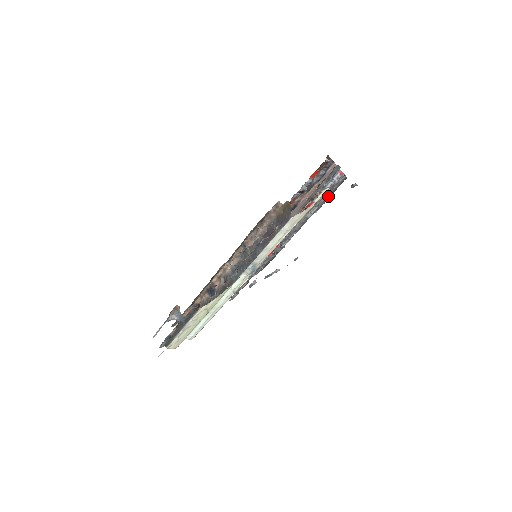
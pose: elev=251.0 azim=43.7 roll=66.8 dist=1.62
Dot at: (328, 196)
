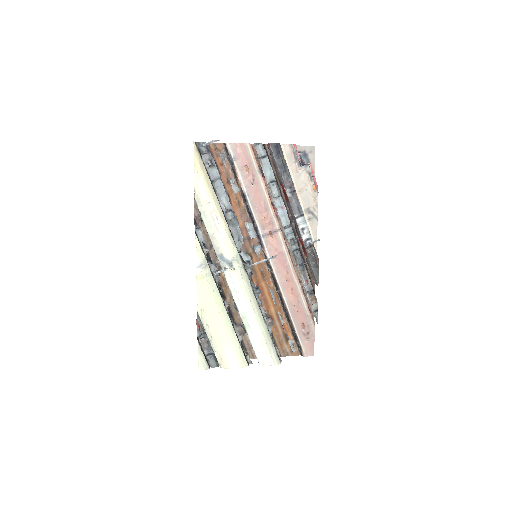
Dot at: (280, 169)
